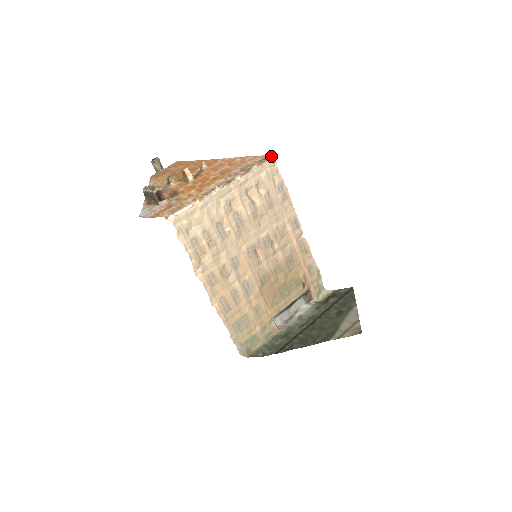
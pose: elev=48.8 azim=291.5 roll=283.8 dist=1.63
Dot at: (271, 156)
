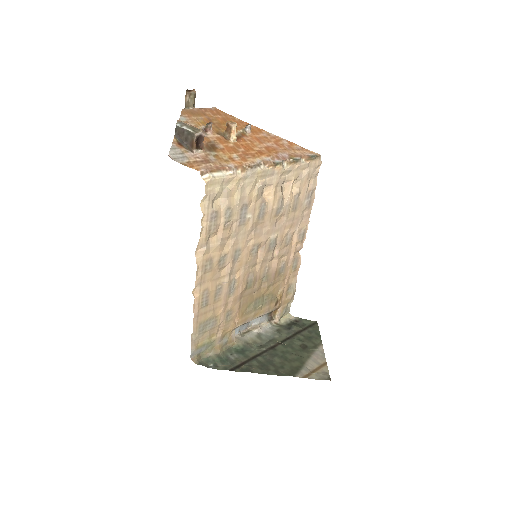
Dot at: (320, 156)
